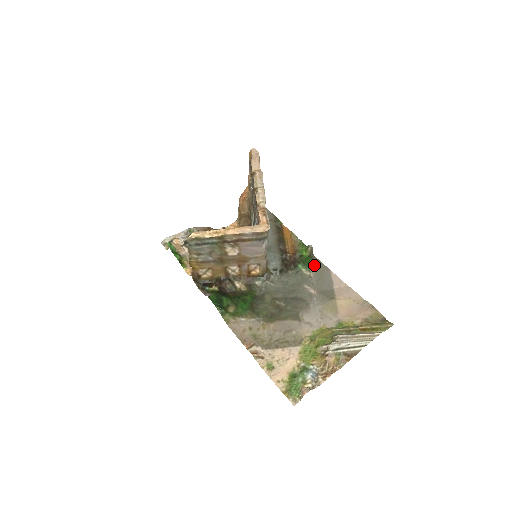
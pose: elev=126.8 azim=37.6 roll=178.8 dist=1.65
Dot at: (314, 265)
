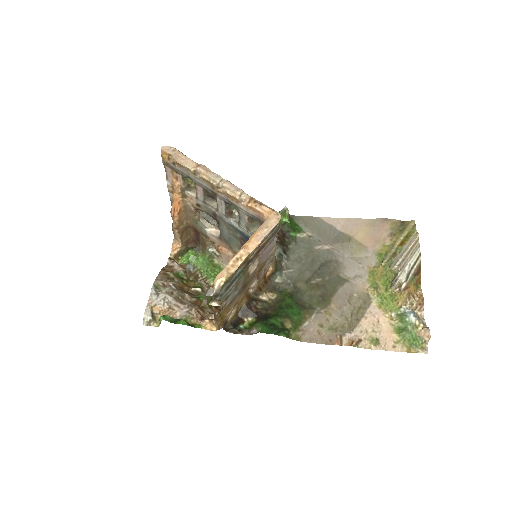
Dot at: (301, 224)
